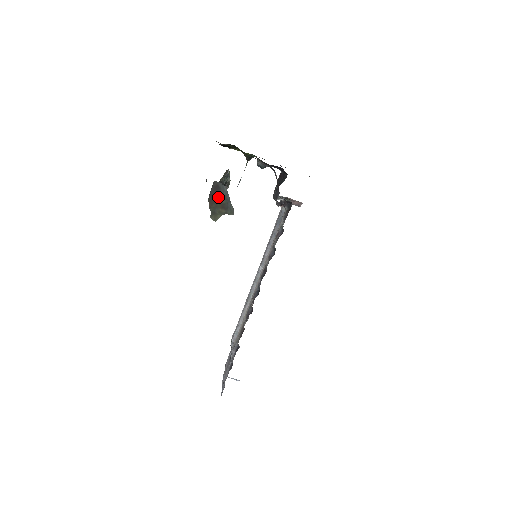
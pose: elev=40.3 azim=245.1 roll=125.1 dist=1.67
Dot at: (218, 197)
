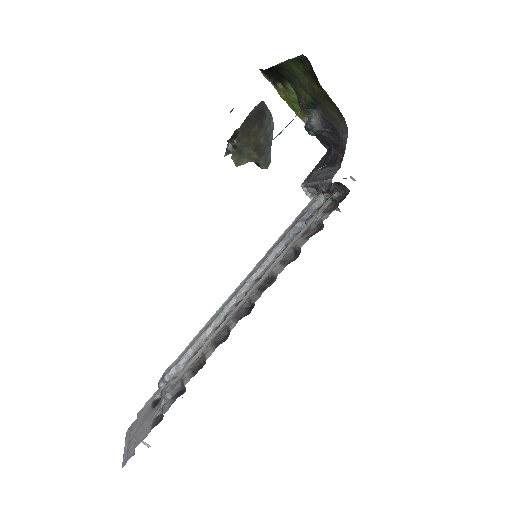
Dot at: (256, 129)
